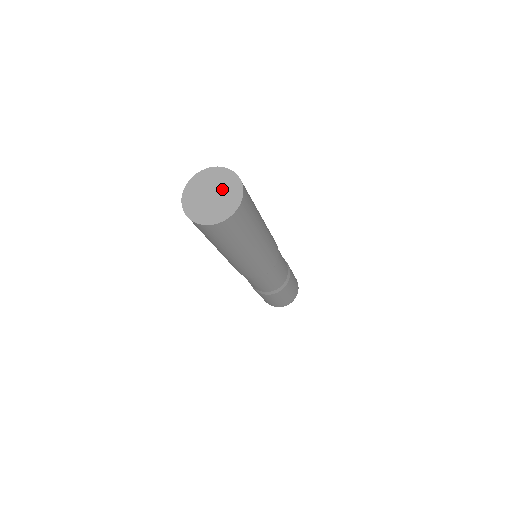
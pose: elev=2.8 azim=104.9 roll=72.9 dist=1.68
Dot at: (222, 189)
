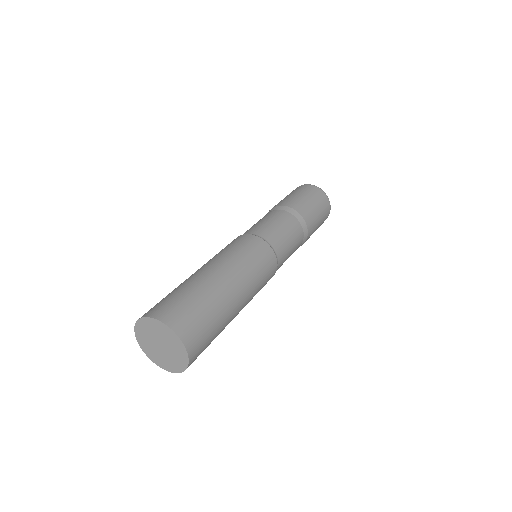
Dot at: (167, 343)
